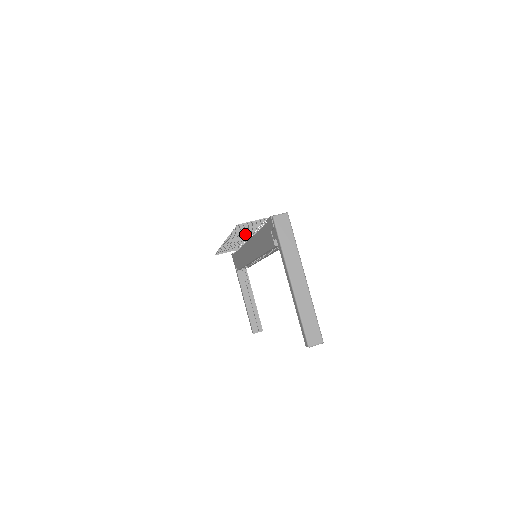
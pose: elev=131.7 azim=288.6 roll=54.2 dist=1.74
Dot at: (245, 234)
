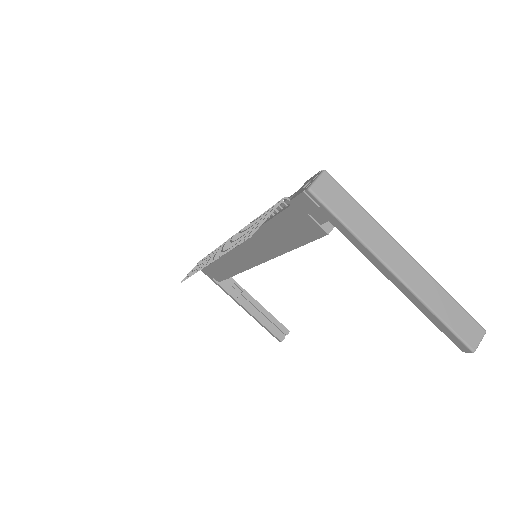
Dot at: occluded
